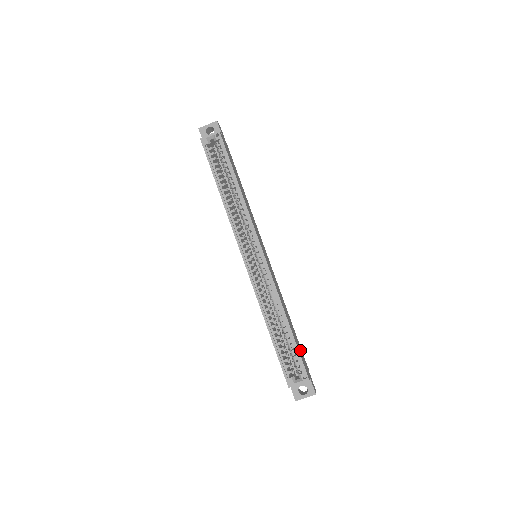
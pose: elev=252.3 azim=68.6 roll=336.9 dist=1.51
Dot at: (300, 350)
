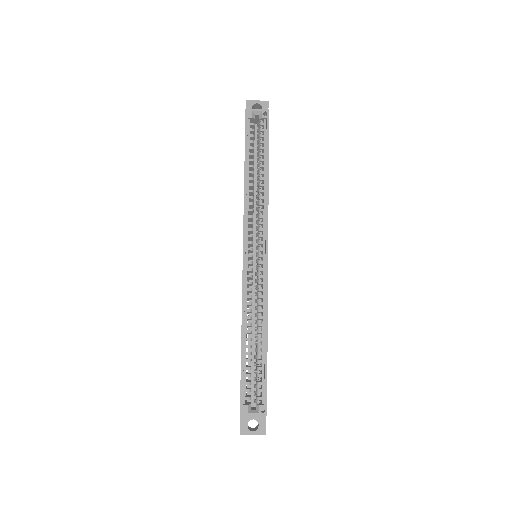
Dot at: occluded
